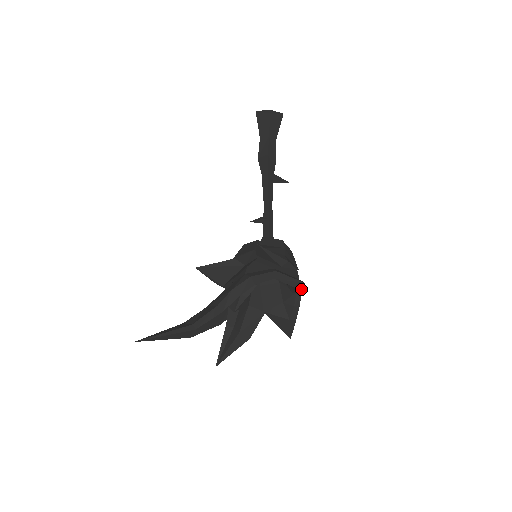
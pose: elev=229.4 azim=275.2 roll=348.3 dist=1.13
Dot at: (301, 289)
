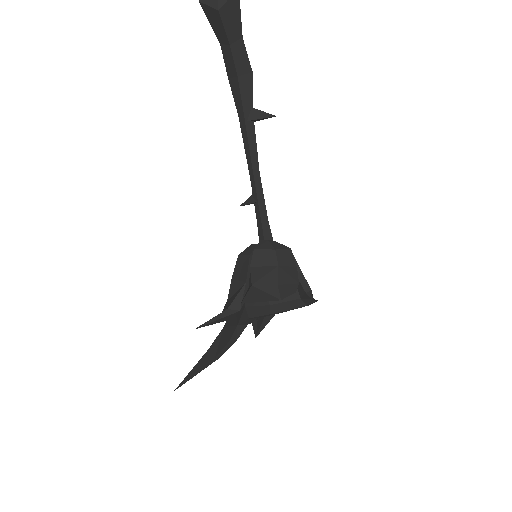
Dot at: (306, 302)
